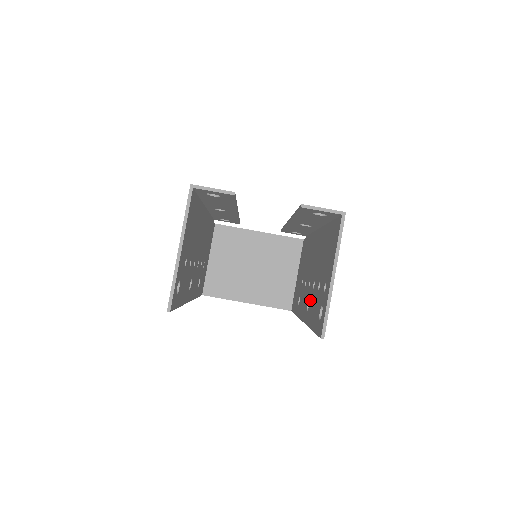
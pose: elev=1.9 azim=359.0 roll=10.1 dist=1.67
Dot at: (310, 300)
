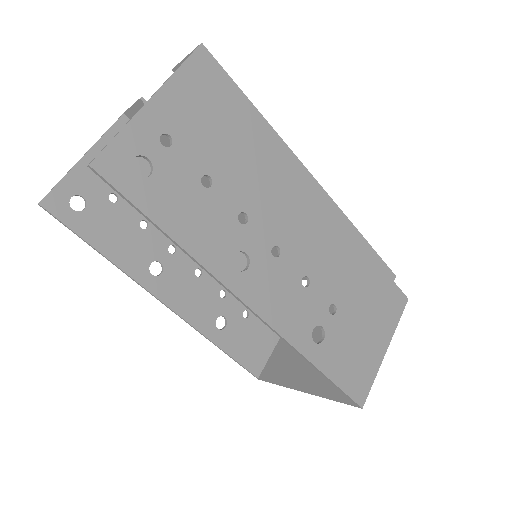
Dot at: (233, 243)
